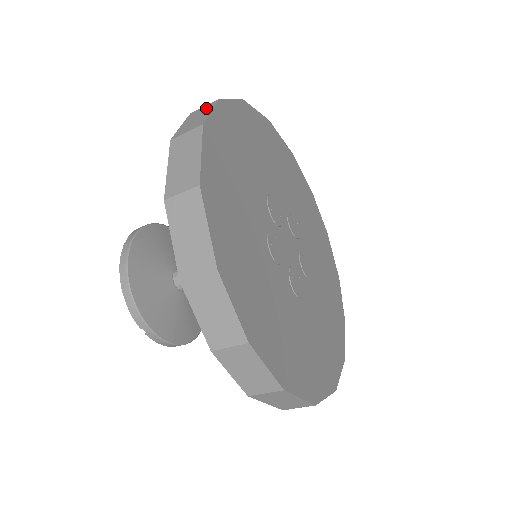
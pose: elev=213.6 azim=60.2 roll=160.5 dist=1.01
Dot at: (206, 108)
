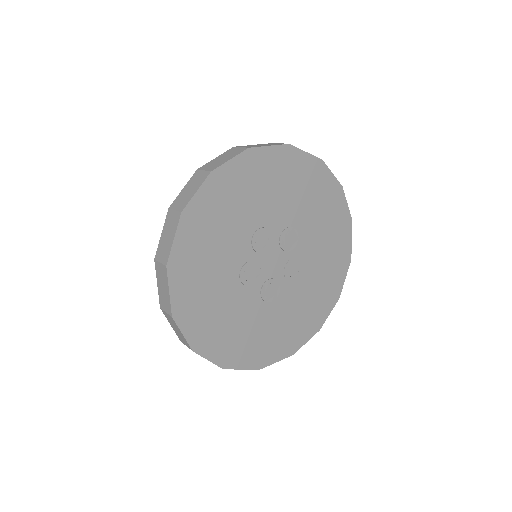
Dot at: (200, 178)
